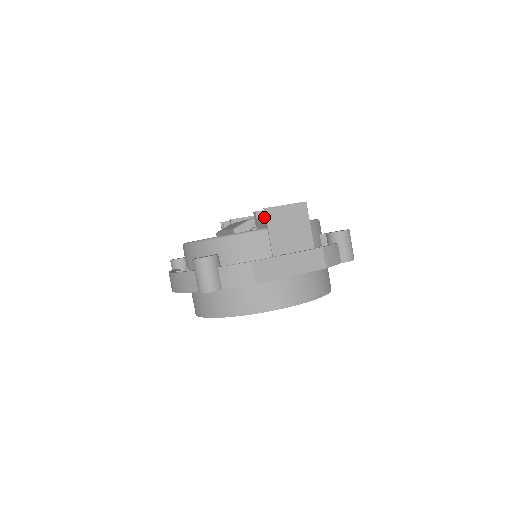
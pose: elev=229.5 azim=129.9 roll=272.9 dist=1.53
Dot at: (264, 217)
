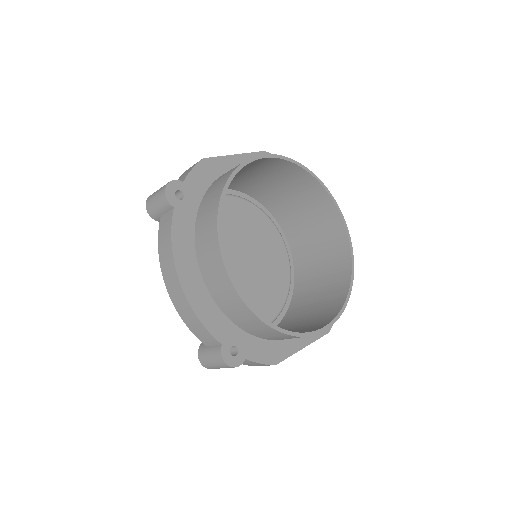
Dot at: occluded
